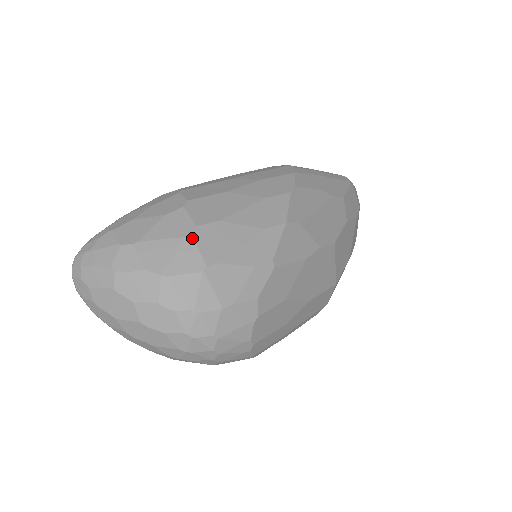
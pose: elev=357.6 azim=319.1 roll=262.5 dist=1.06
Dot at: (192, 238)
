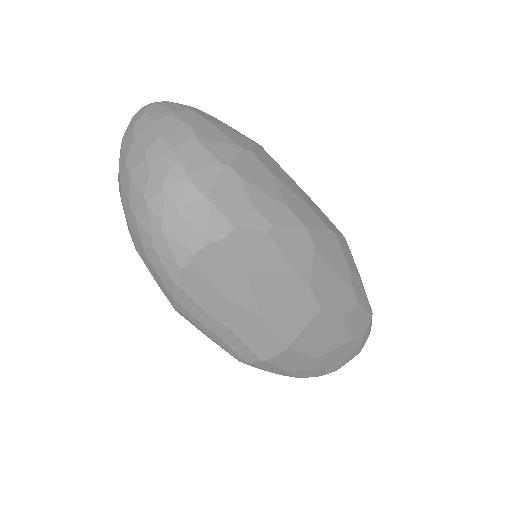
Dot at: (241, 149)
